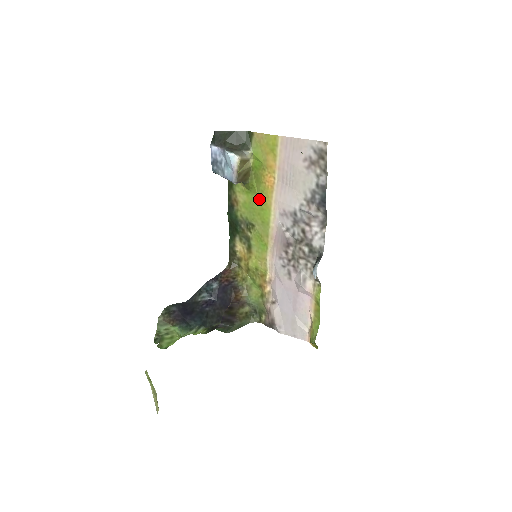
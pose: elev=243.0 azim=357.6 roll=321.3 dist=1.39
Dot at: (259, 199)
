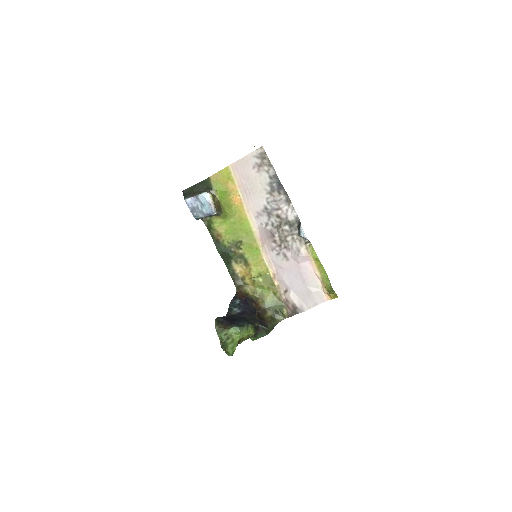
Dot at: (236, 219)
